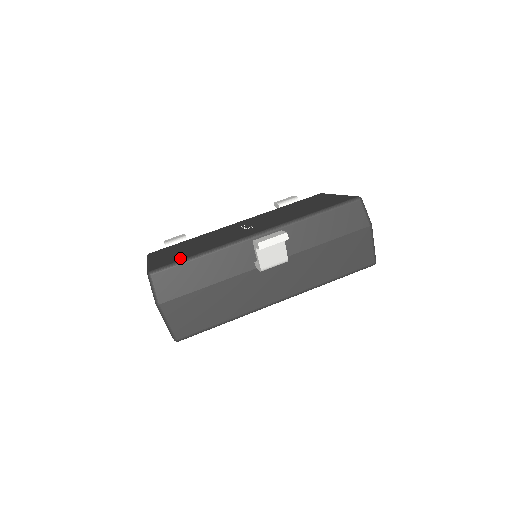
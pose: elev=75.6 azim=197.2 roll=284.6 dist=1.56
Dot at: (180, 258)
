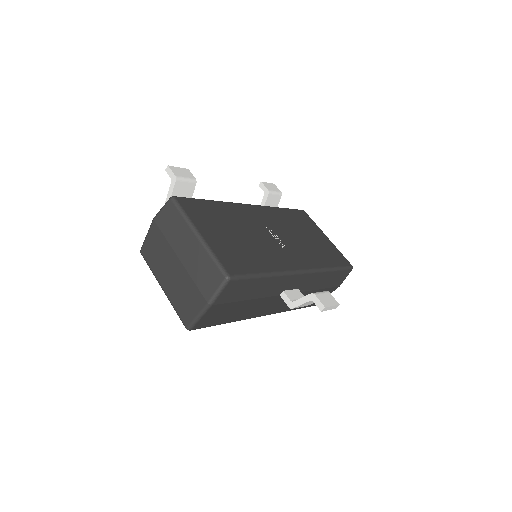
Dot at: (249, 267)
